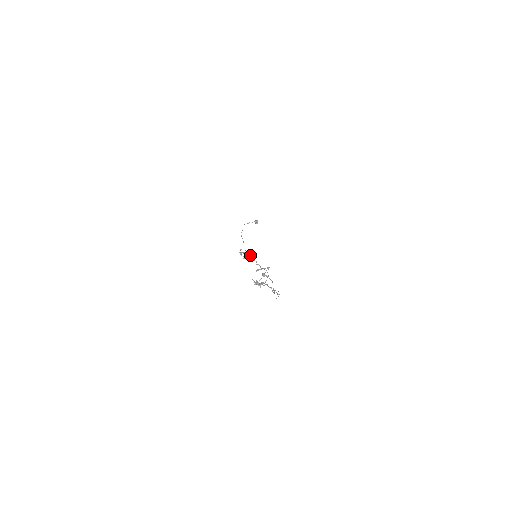
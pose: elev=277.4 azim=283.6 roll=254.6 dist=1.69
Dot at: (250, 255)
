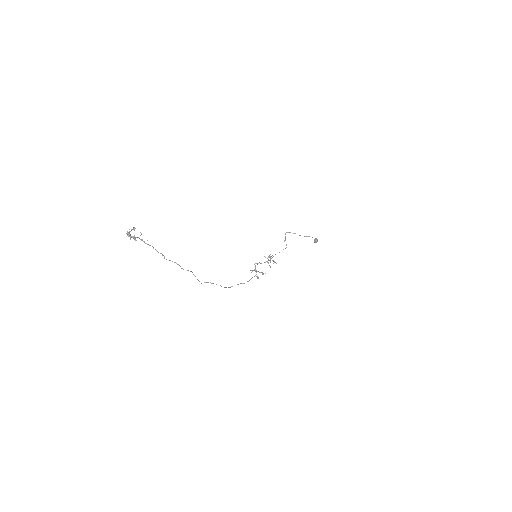
Dot at: (270, 260)
